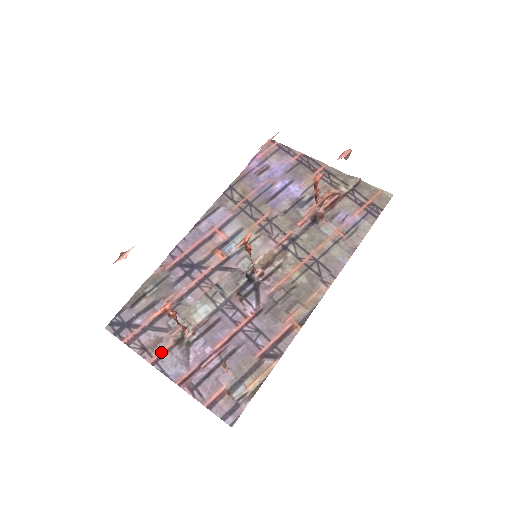
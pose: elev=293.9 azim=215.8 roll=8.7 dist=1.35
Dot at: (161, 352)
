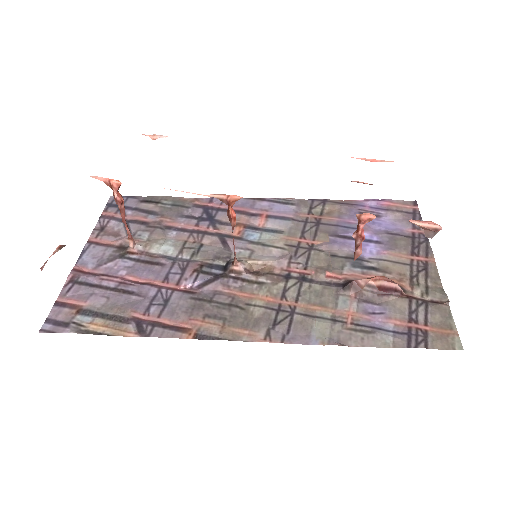
Dot at: (104, 241)
